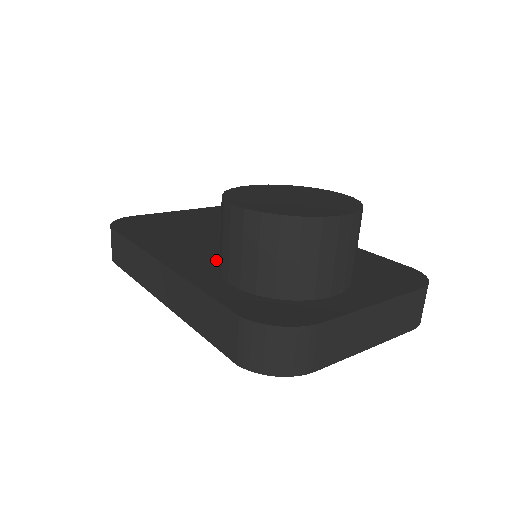
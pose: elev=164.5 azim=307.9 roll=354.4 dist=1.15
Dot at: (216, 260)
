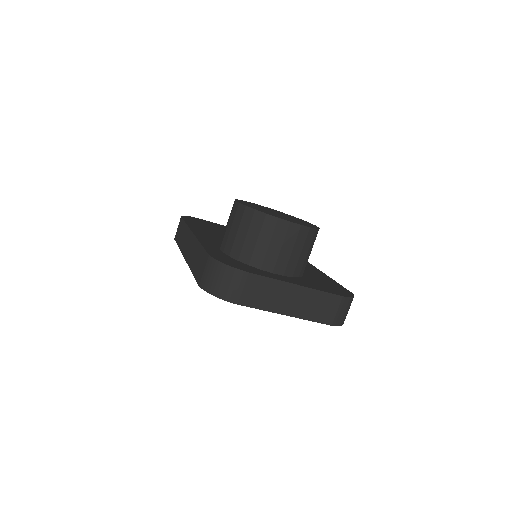
Dot at: occluded
